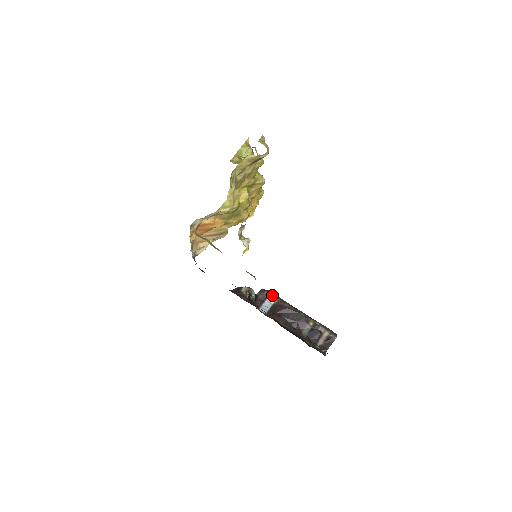
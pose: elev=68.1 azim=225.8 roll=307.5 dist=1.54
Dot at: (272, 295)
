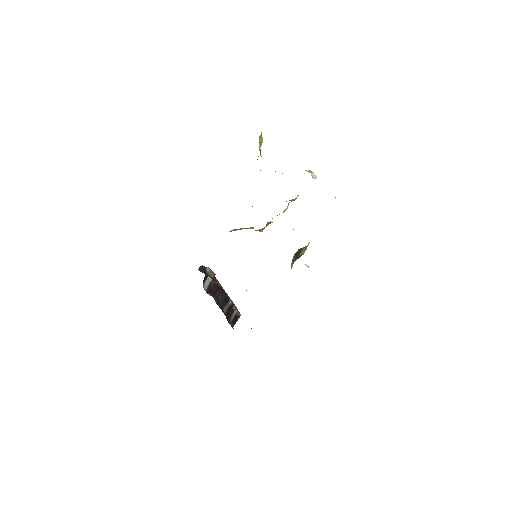
Dot at: occluded
